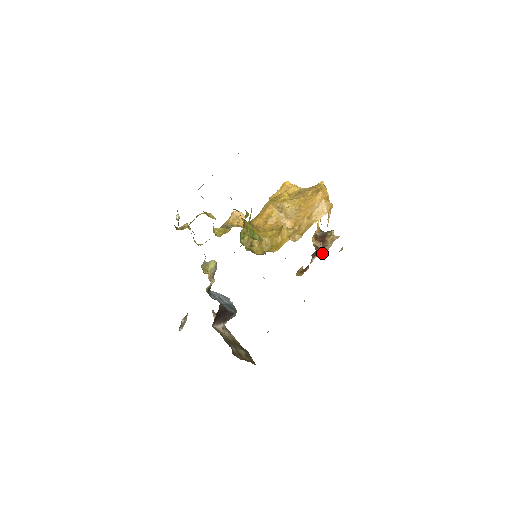
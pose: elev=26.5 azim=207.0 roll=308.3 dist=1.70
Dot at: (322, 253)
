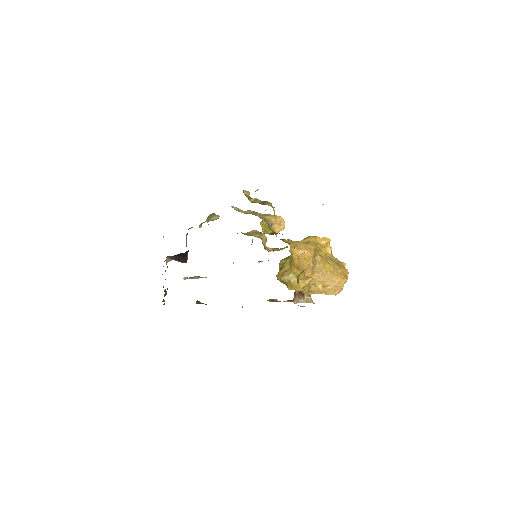
Dot at: (294, 300)
